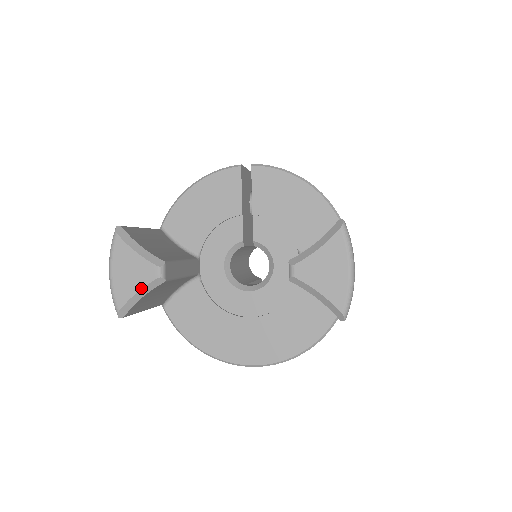
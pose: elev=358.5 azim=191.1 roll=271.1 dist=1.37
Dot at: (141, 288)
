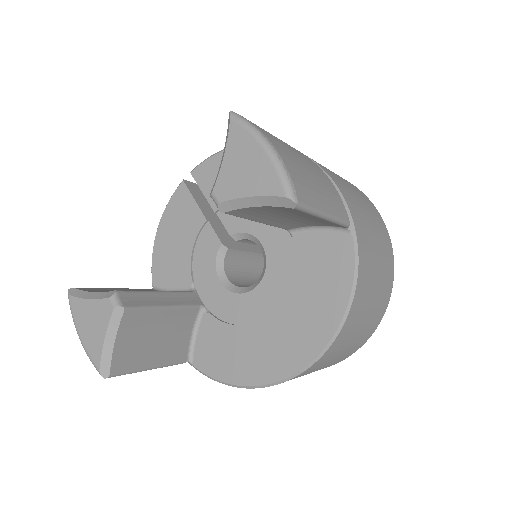
Dot at: (106, 331)
